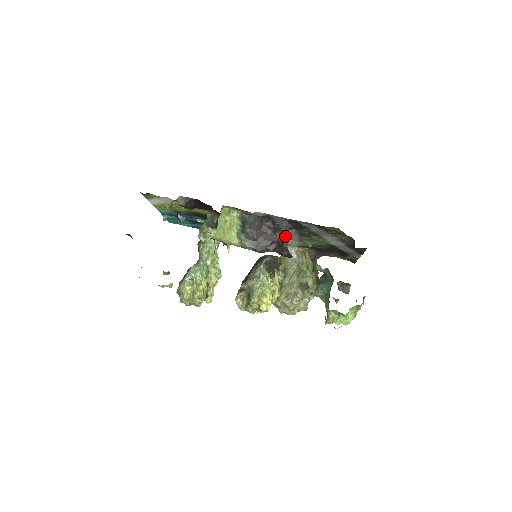
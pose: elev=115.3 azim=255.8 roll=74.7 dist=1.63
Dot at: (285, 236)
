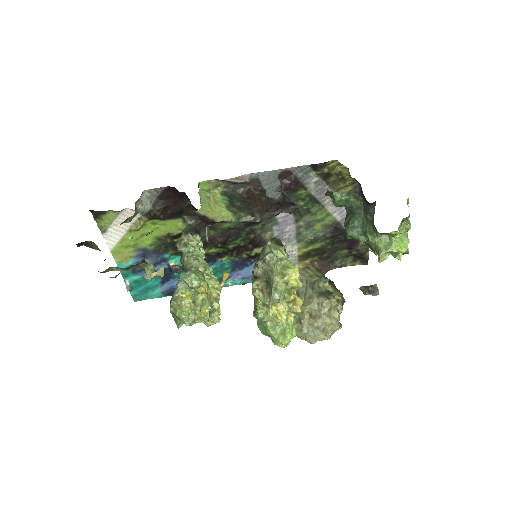
Dot at: (283, 194)
